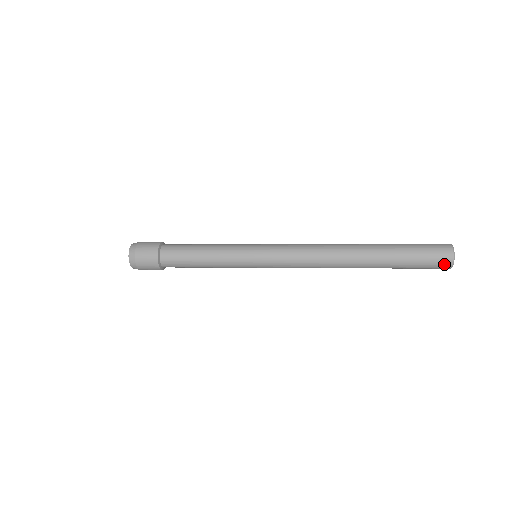
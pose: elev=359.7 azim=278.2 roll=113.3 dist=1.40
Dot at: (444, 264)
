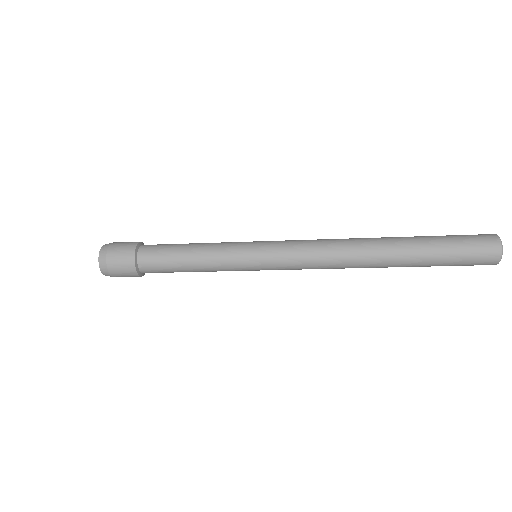
Dot at: (491, 255)
